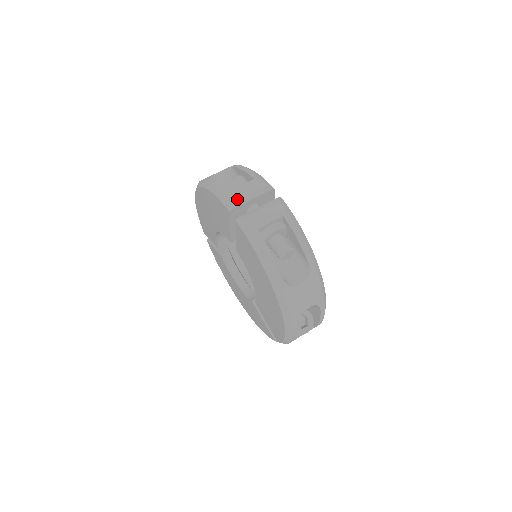
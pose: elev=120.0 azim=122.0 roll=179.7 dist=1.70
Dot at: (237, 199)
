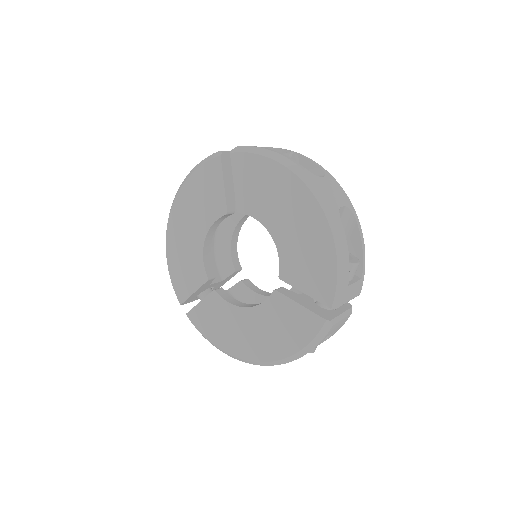
Dot at: (223, 151)
